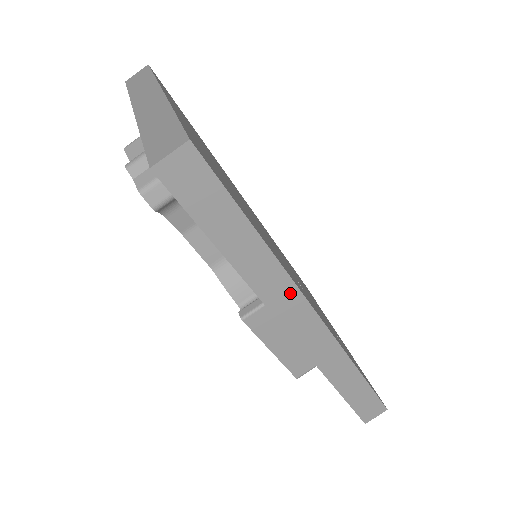
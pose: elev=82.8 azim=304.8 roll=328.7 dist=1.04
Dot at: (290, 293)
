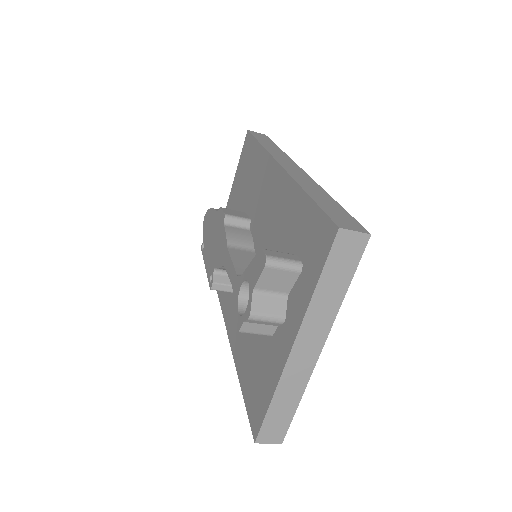
Dot at: occluded
